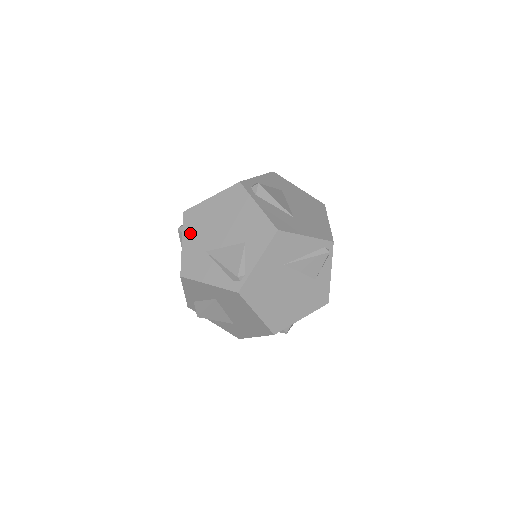
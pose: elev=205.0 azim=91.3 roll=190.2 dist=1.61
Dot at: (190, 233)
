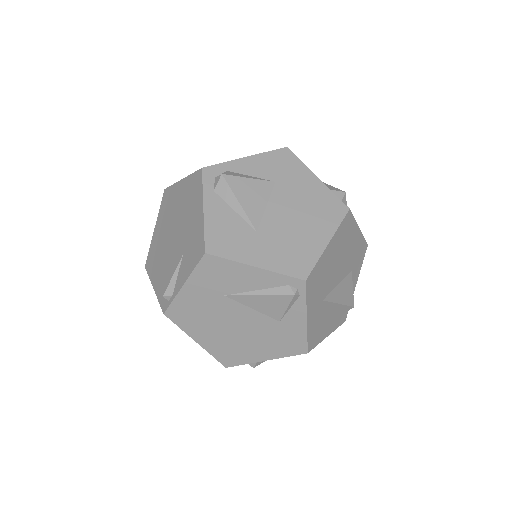
Dot at: (161, 219)
